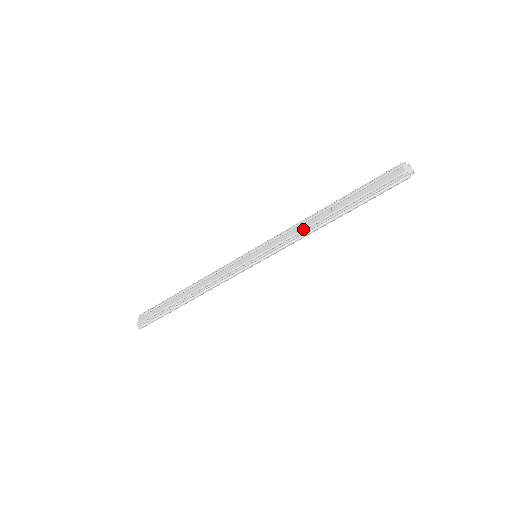
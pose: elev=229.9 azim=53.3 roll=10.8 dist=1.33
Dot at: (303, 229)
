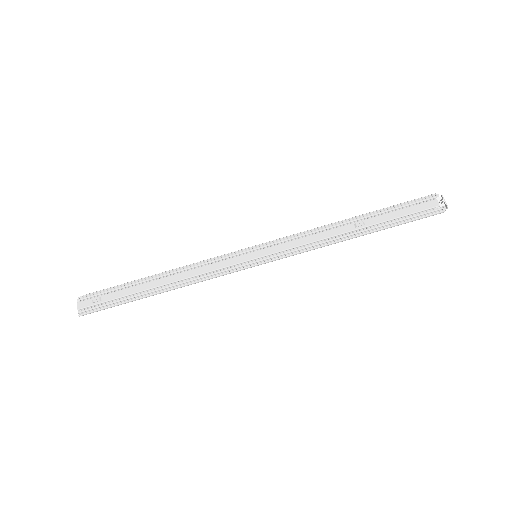
Dot at: (320, 239)
